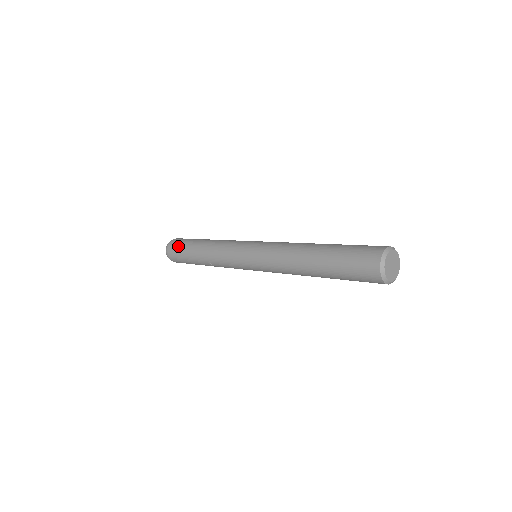
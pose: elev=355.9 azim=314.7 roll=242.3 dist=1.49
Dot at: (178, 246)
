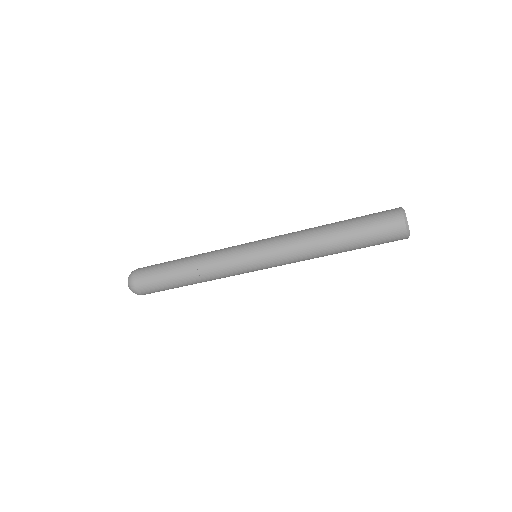
Dot at: (150, 276)
